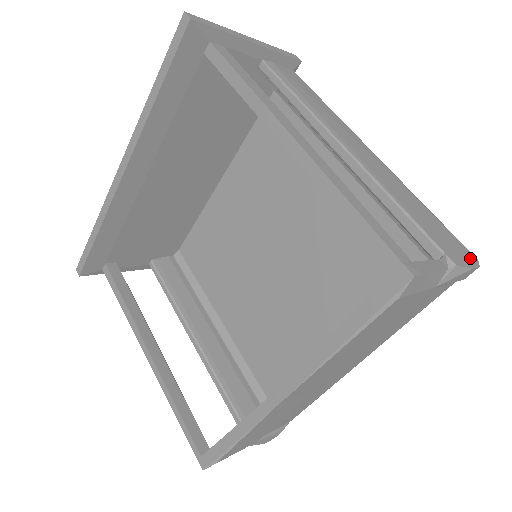
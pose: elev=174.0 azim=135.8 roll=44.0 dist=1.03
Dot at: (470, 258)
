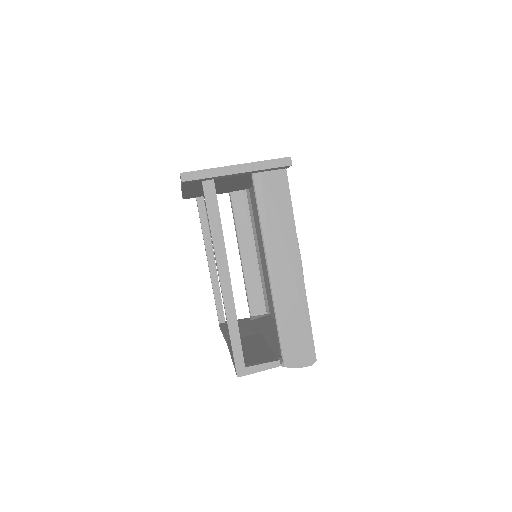
Dot at: (308, 360)
